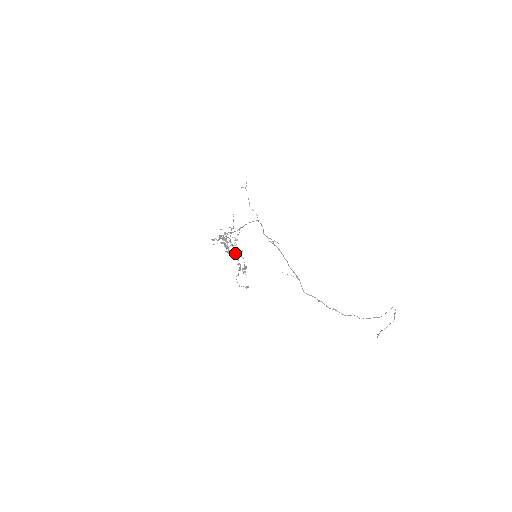
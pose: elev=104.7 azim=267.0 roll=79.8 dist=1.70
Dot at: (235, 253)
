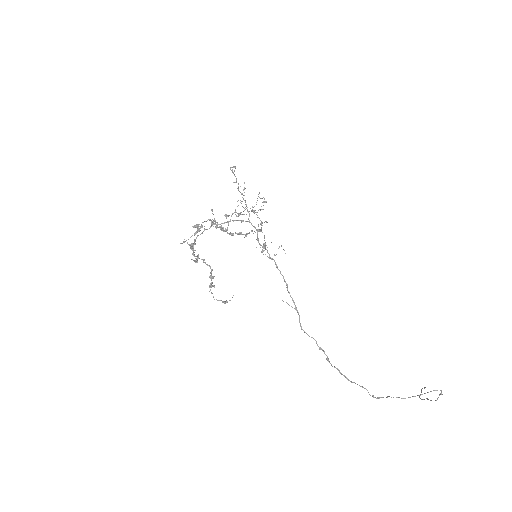
Dot at: (242, 234)
